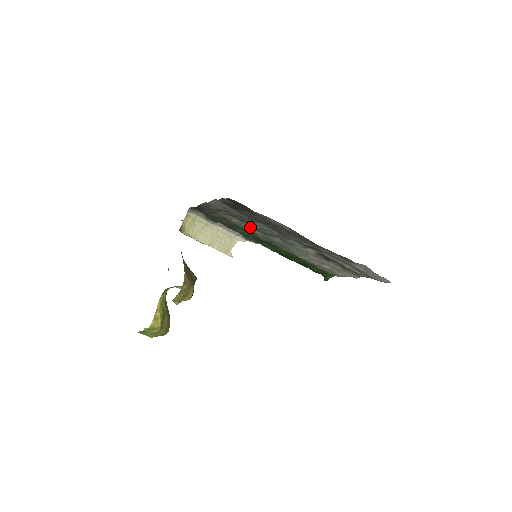
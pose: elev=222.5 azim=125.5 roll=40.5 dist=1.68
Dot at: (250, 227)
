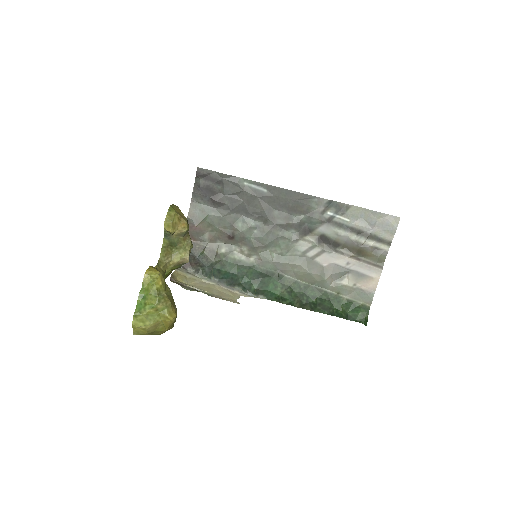
Dot at: (241, 251)
